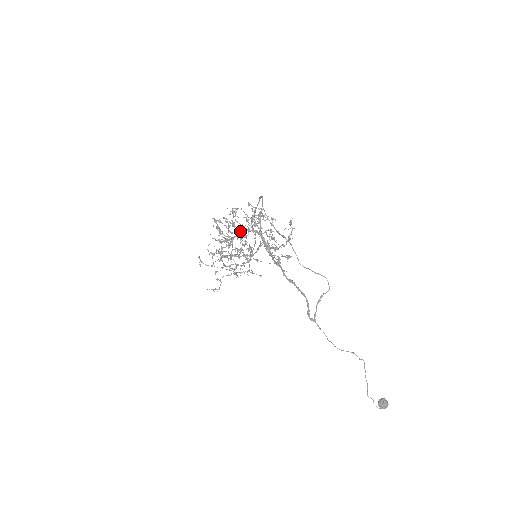
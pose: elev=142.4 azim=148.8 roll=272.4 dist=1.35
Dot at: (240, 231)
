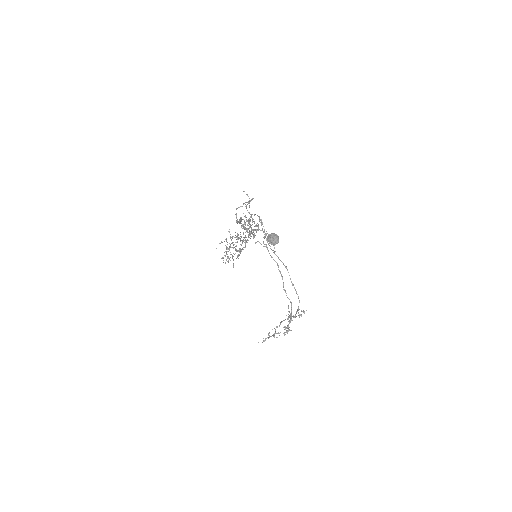
Dot at: (244, 242)
